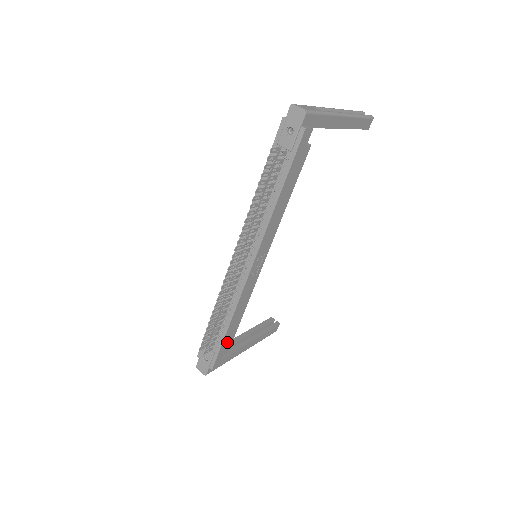
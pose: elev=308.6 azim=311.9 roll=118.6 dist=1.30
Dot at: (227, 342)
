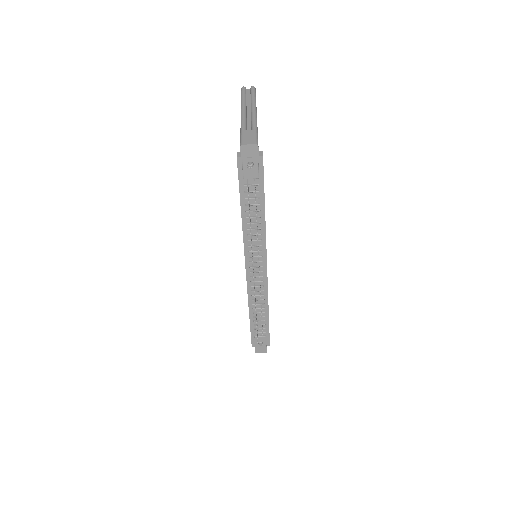
Dot at: occluded
